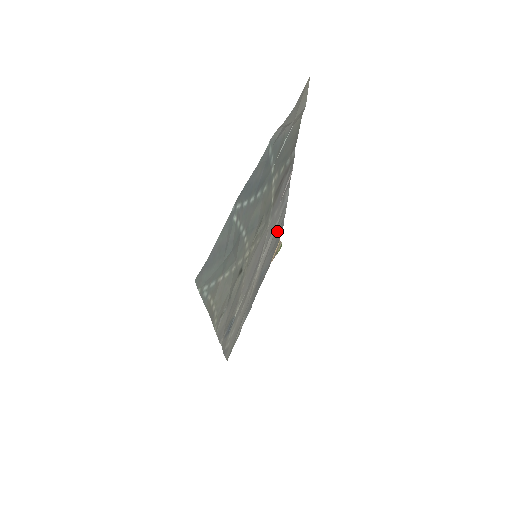
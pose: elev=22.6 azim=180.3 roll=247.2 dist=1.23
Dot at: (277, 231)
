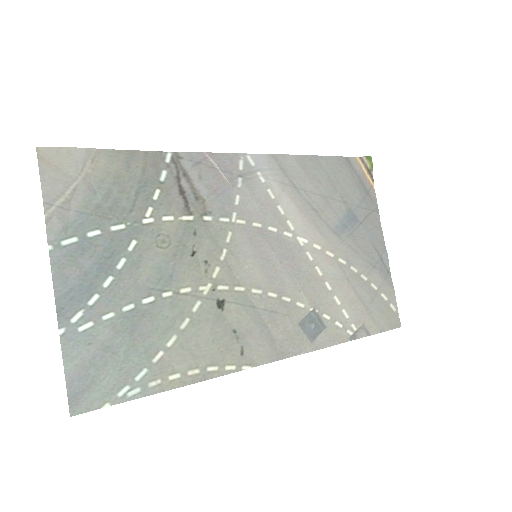
Dot at: (304, 181)
